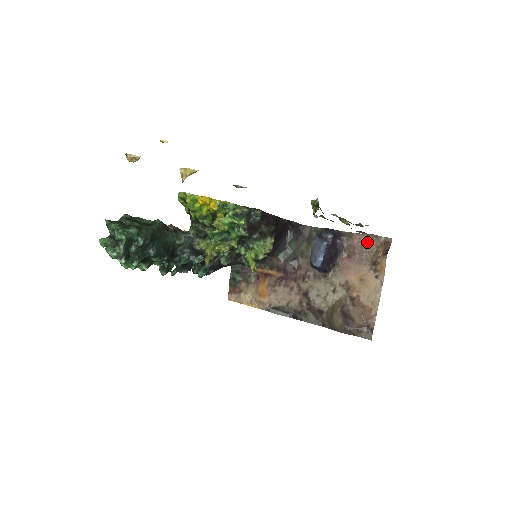
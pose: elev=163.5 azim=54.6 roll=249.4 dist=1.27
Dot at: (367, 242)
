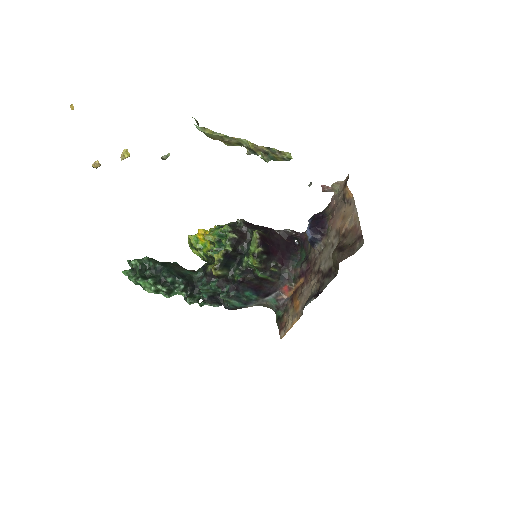
Dot at: (338, 195)
